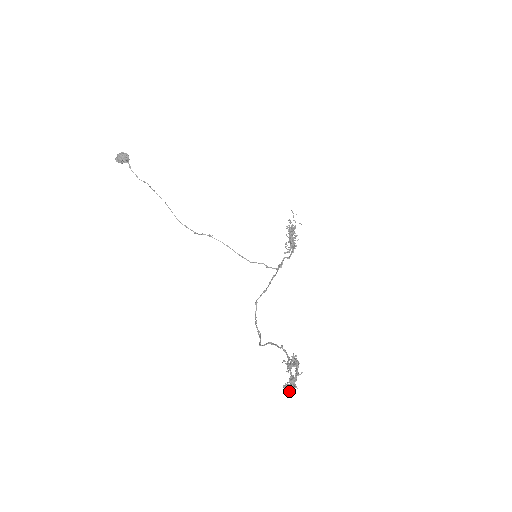
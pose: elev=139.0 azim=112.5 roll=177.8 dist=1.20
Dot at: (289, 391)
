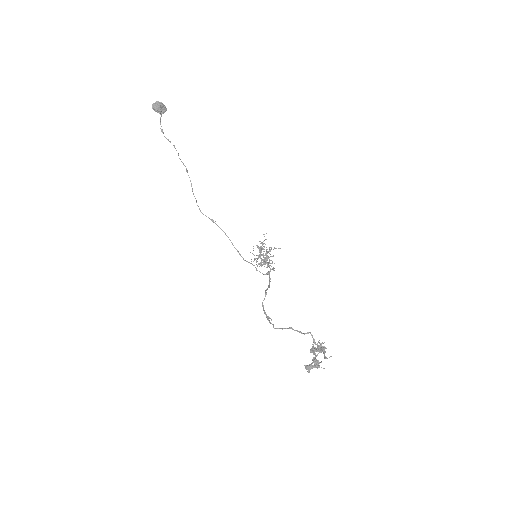
Dot at: occluded
